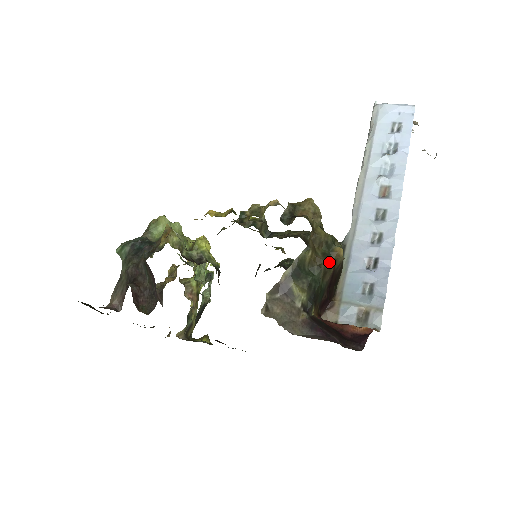
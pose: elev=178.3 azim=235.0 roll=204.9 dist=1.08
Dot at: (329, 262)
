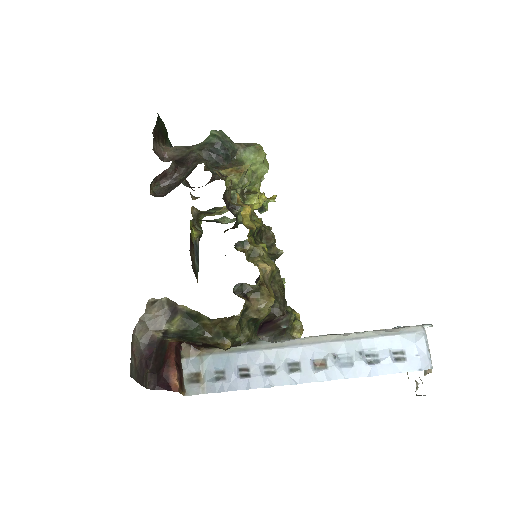
Dot at: (214, 340)
